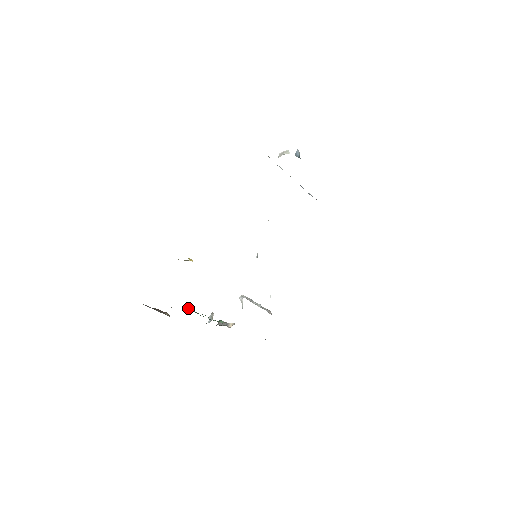
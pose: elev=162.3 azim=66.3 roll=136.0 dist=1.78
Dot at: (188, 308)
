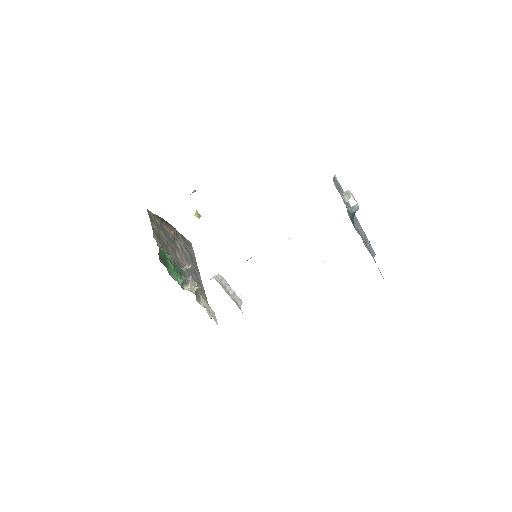
Dot at: (163, 250)
